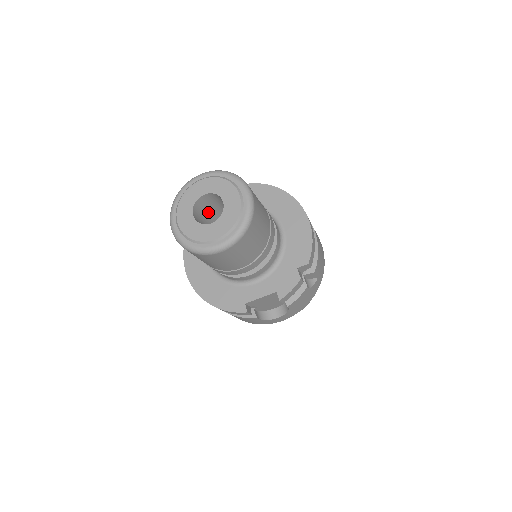
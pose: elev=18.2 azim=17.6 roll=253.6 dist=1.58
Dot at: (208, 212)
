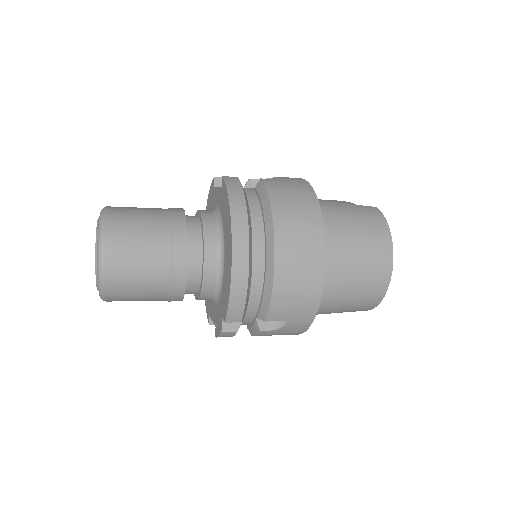
Dot at: occluded
